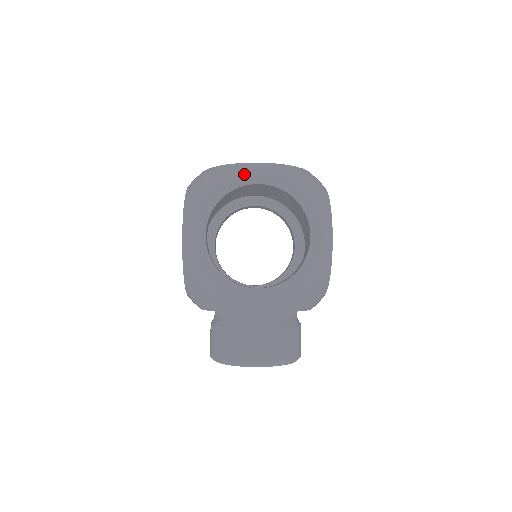
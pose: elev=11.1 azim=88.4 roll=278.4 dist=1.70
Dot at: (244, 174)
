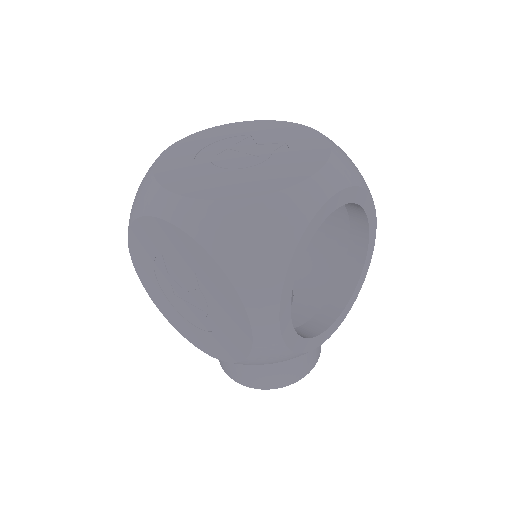
Dot at: (320, 210)
